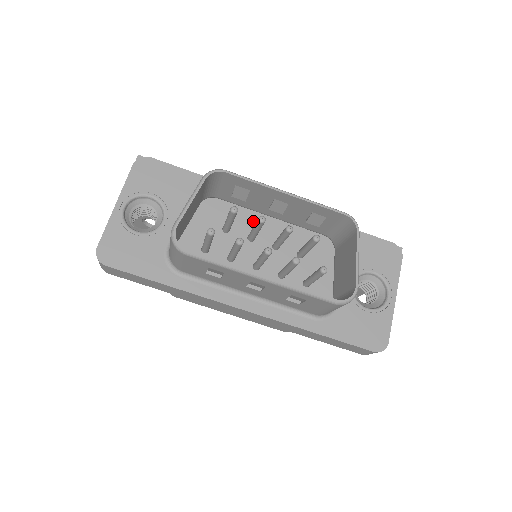
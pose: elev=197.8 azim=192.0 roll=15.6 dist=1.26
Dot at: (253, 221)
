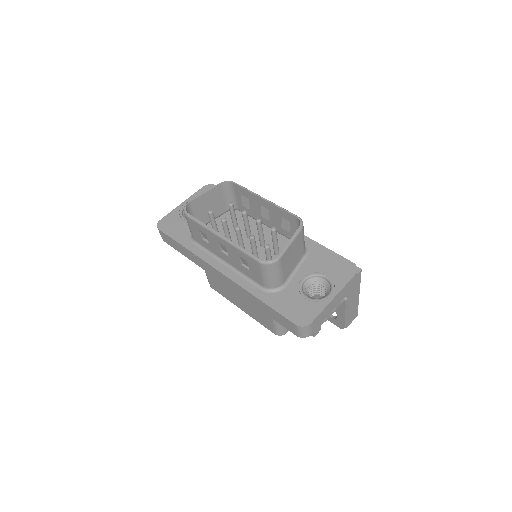
Dot at: (256, 228)
